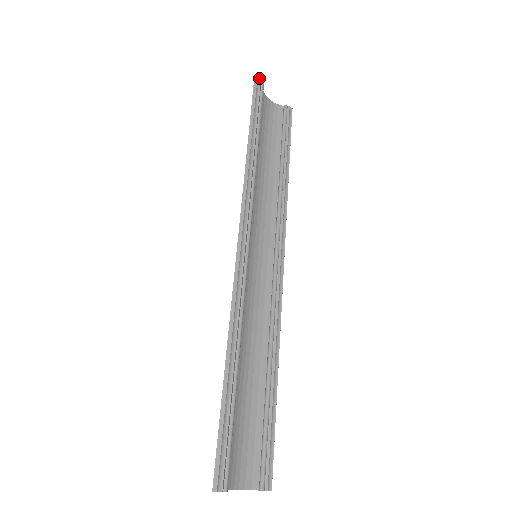
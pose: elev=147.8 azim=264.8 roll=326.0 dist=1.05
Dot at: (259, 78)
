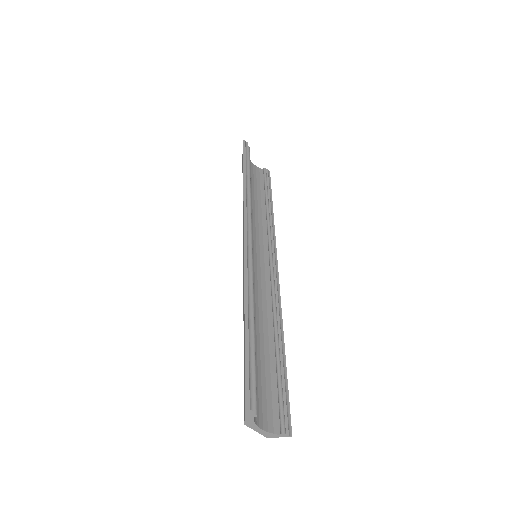
Dot at: (246, 143)
